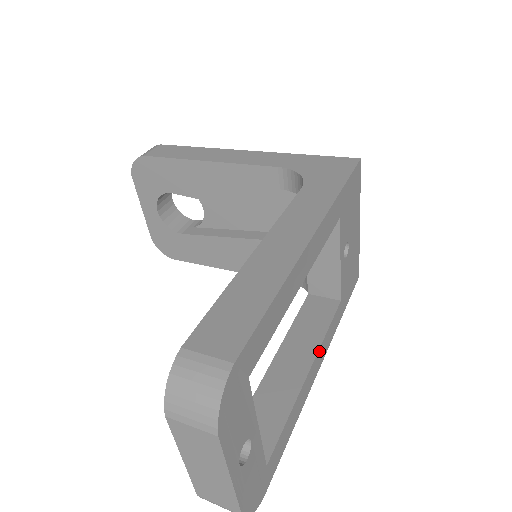
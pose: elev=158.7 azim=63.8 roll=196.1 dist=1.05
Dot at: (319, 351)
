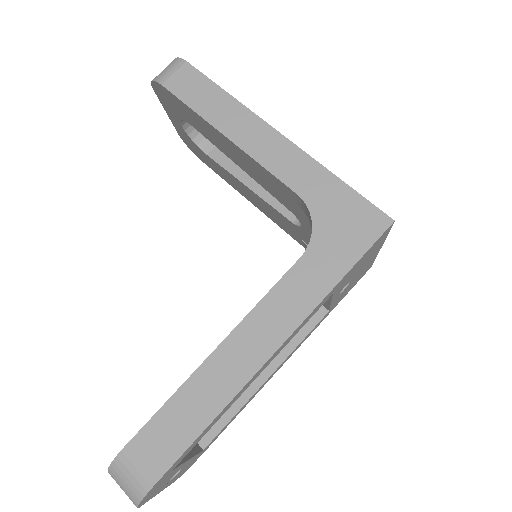
Dot at: (284, 361)
